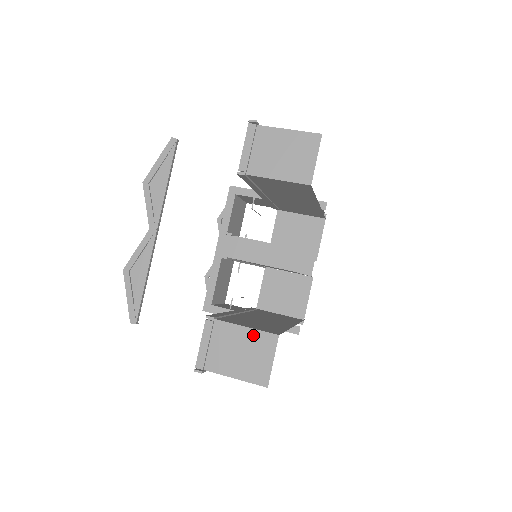
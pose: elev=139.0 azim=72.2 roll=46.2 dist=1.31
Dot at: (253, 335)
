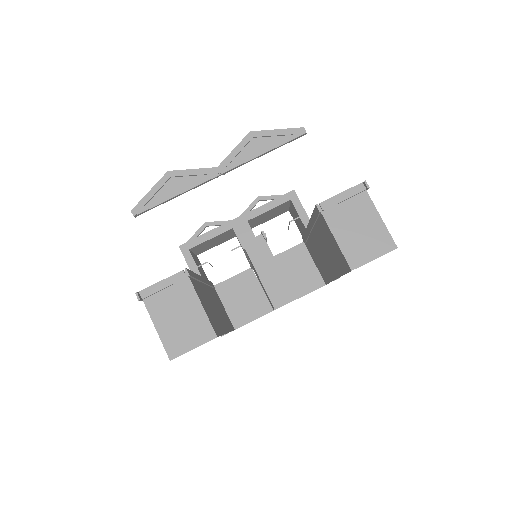
Dot at: (201, 317)
